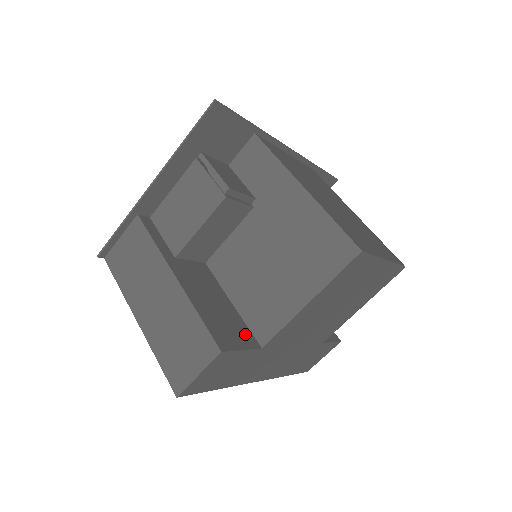
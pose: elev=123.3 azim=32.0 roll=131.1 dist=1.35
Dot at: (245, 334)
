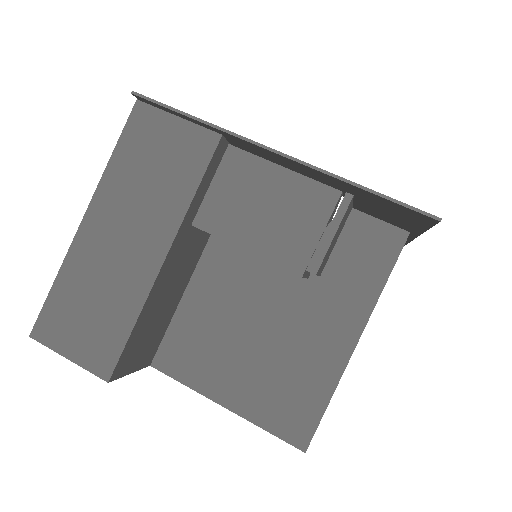
Dot at: (153, 347)
